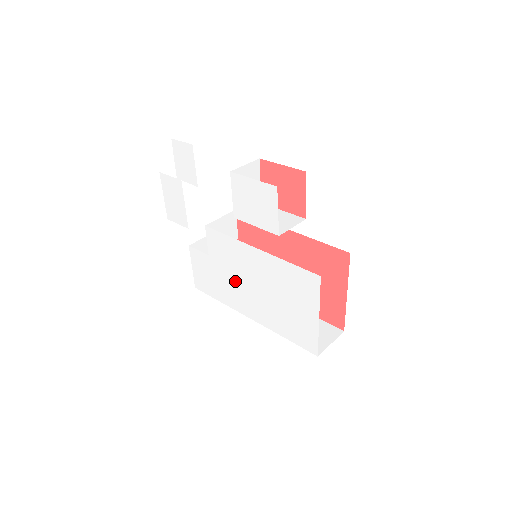
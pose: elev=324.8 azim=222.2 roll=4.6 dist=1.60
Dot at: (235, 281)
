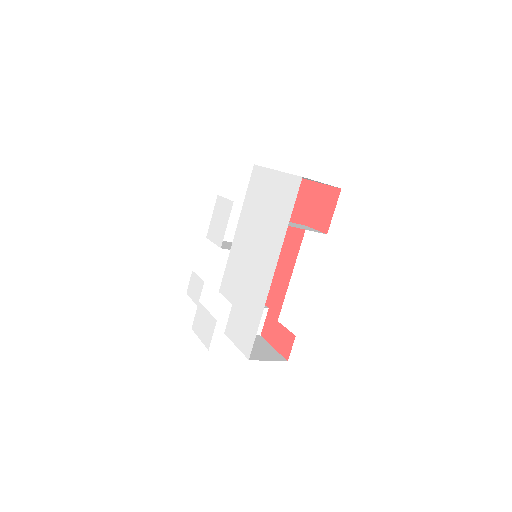
Dot at: (249, 275)
